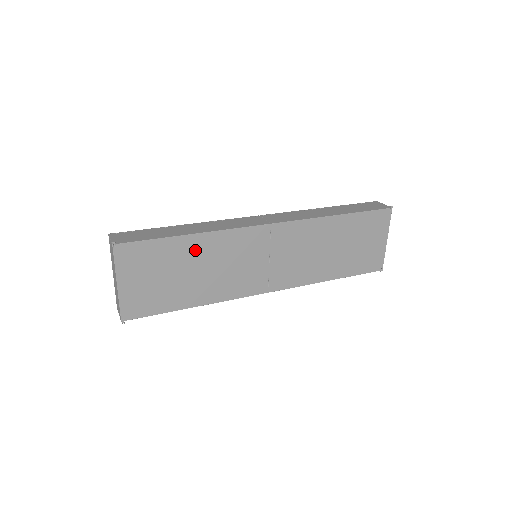
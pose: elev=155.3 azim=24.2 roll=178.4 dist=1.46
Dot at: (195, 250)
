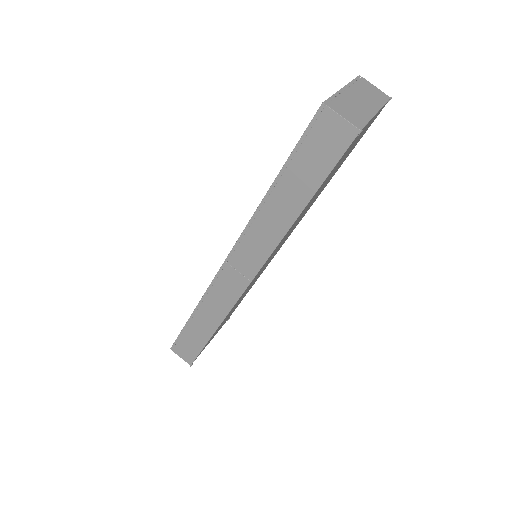
Dot at: occluded
